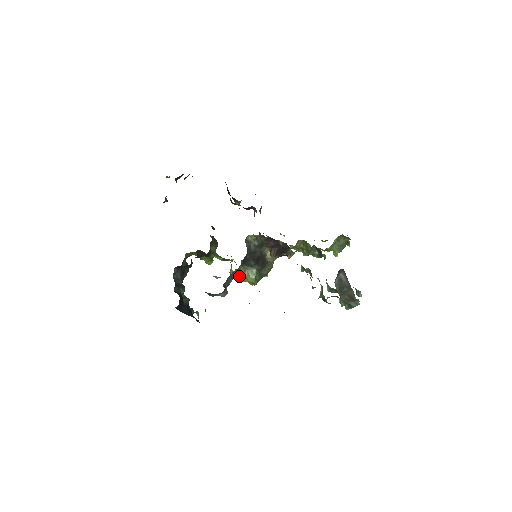
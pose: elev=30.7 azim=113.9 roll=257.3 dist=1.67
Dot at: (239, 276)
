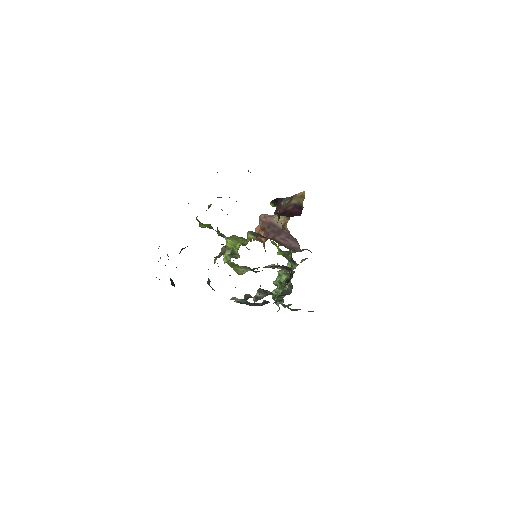
Dot at: (232, 264)
